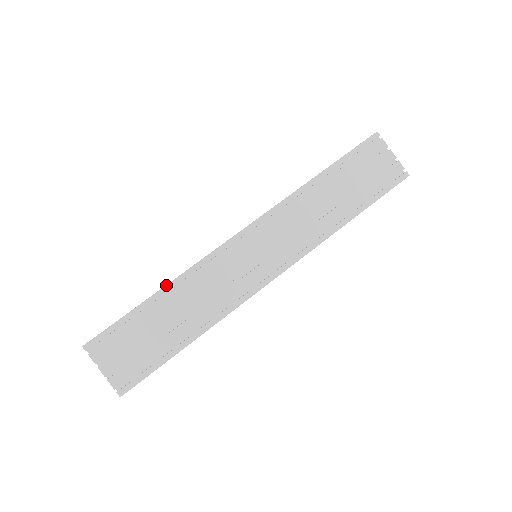
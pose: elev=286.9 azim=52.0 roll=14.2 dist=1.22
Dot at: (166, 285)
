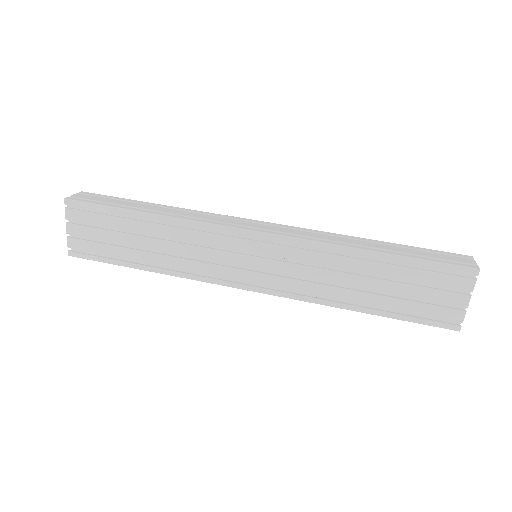
Dot at: (158, 214)
